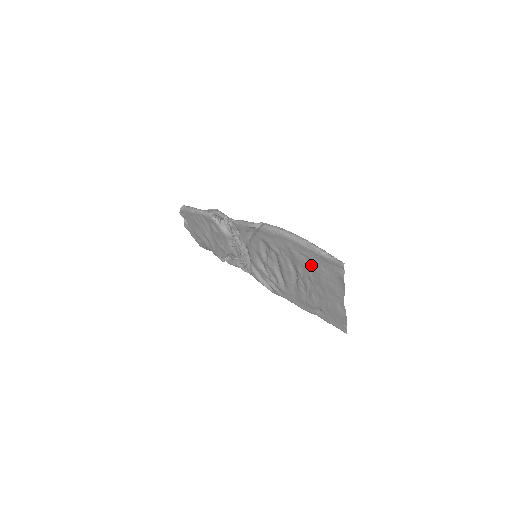
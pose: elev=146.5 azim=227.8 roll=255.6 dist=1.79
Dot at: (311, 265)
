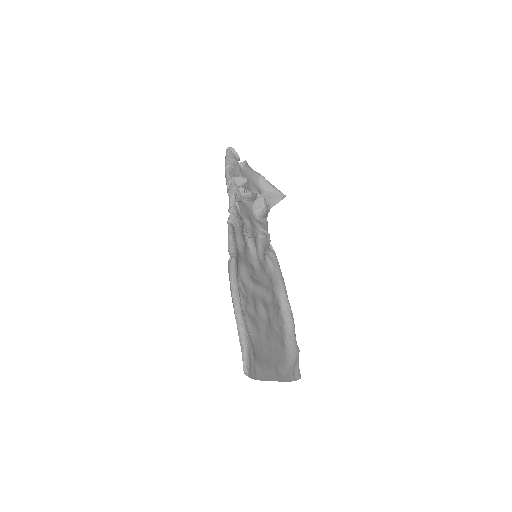
Dot at: (251, 331)
